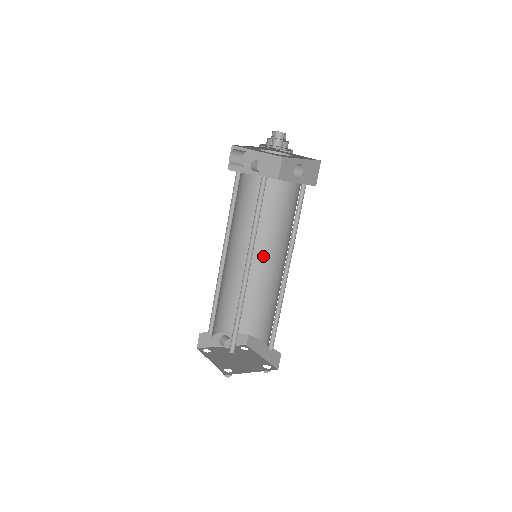
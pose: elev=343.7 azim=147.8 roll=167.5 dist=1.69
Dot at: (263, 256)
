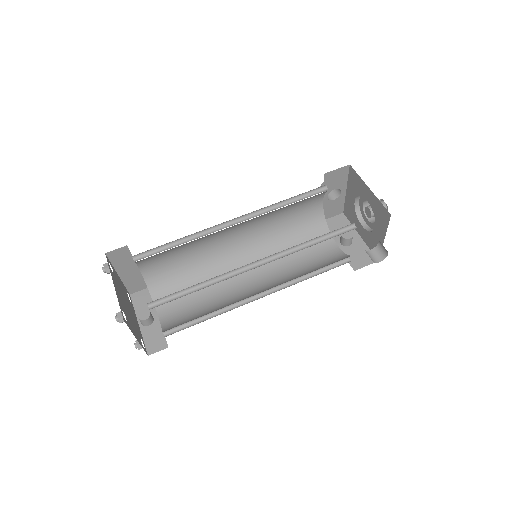
Dot at: (264, 290)
